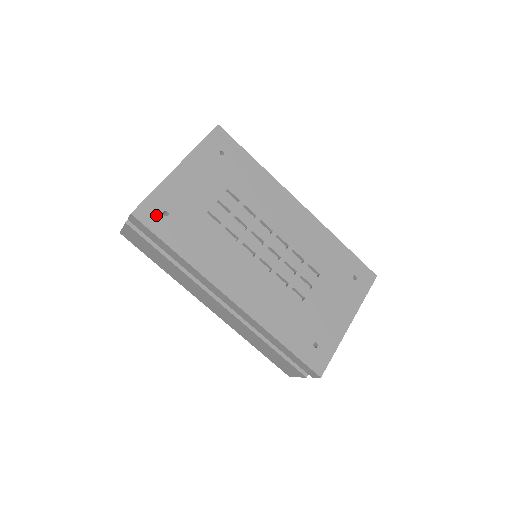
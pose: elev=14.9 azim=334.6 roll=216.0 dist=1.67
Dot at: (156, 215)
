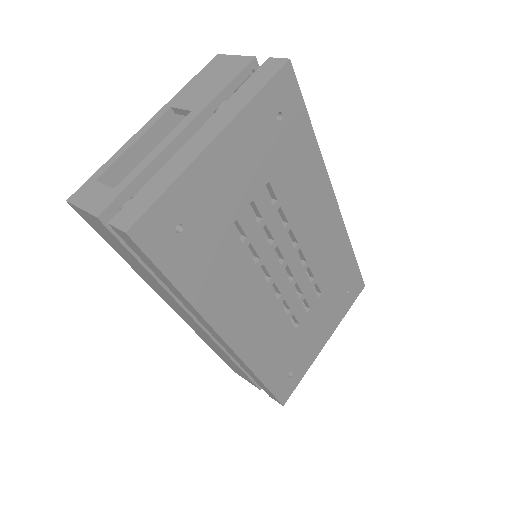
Dot at: (164, 232)
